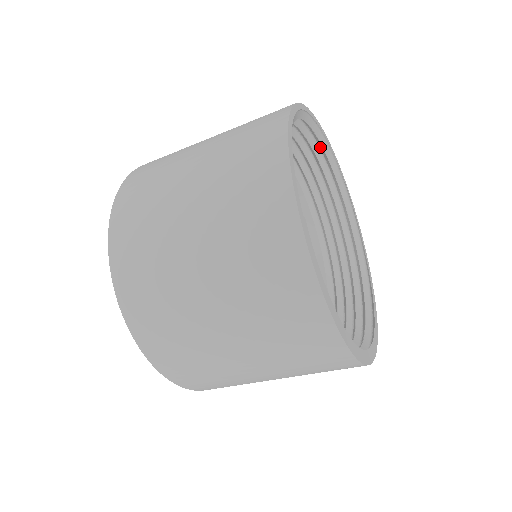
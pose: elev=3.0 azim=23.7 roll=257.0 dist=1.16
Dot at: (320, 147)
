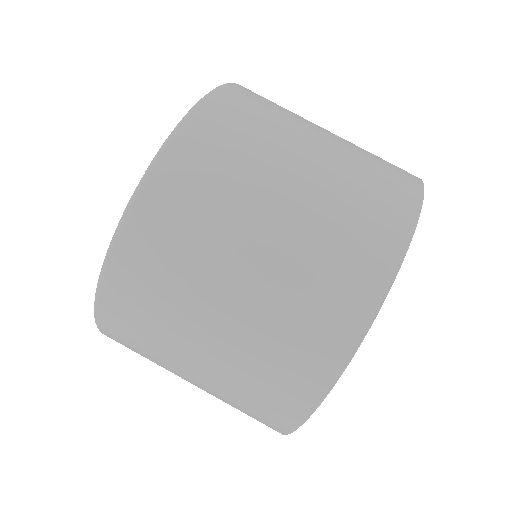
Dot at: occluded
